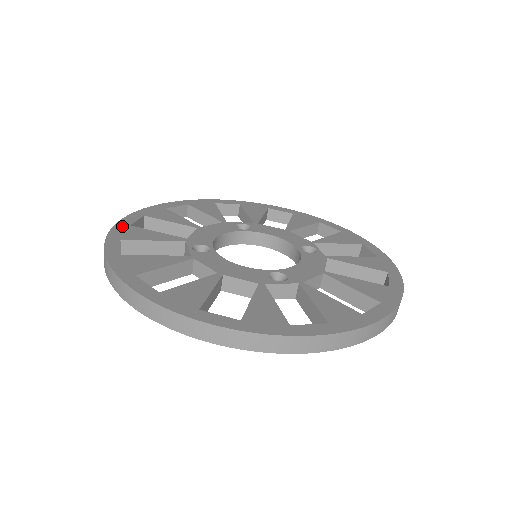
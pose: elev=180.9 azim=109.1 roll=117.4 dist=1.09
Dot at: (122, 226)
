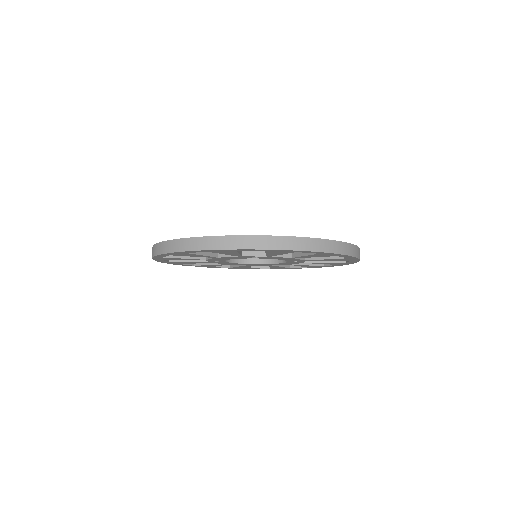
Dot at: occluded
